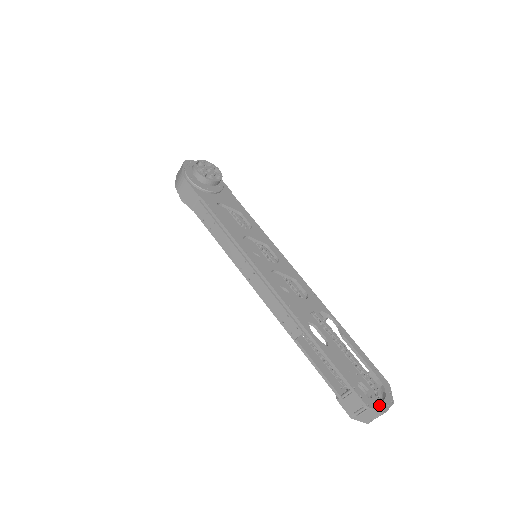
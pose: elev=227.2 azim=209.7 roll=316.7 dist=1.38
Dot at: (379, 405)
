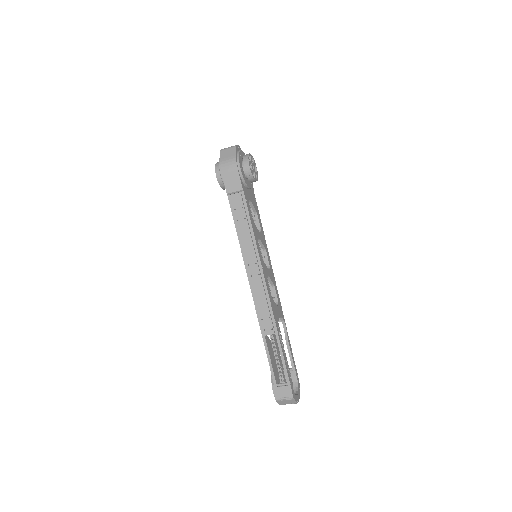
Dot at: (297, 397)
